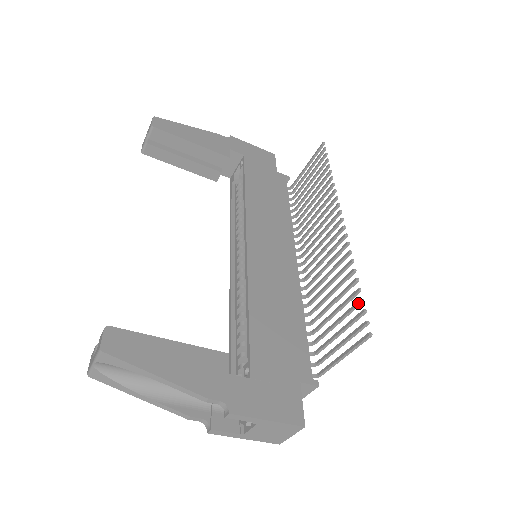
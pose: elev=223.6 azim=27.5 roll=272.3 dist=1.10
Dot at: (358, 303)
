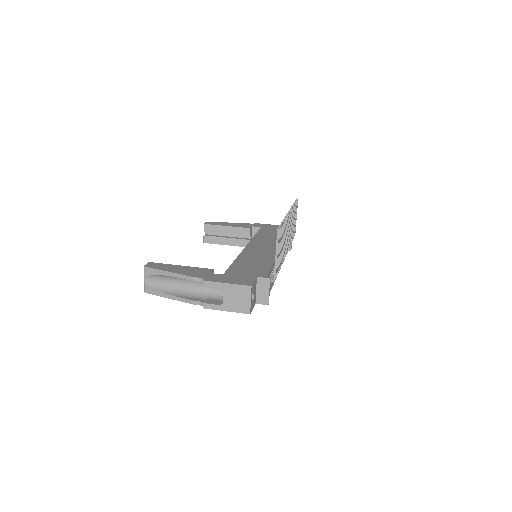
Dot at: occluded
